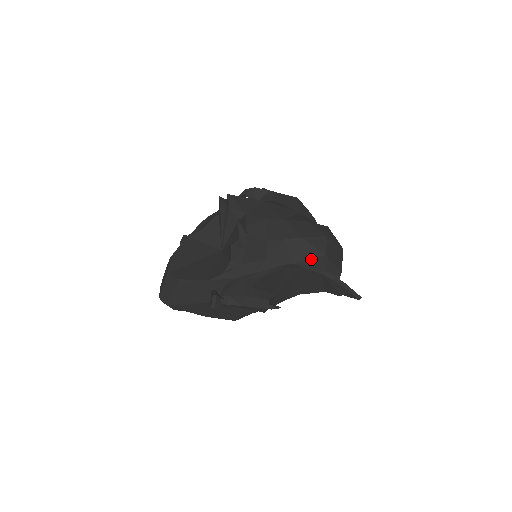
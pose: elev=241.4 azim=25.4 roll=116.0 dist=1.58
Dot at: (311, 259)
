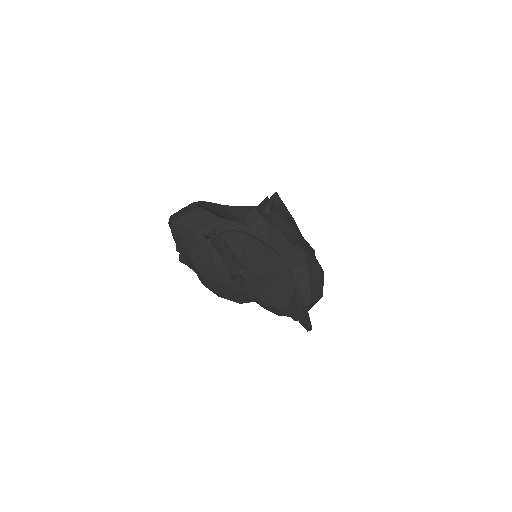
Dot at: (298, 268)
